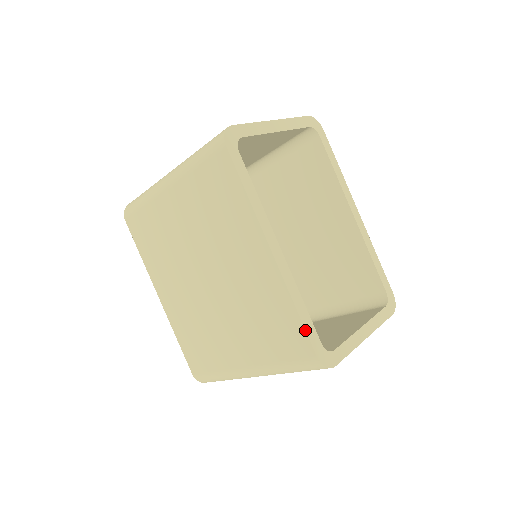
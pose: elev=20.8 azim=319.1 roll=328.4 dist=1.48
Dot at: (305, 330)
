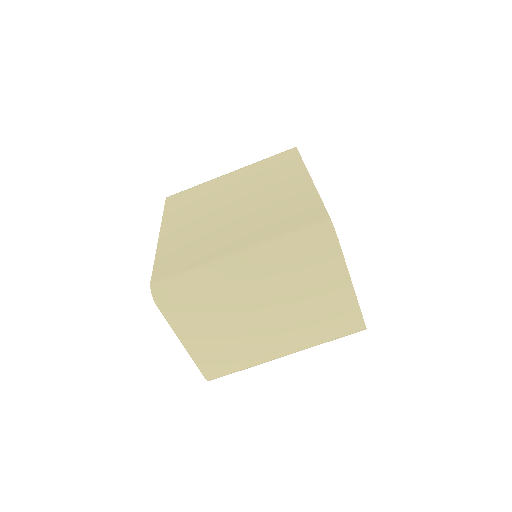
Dot at: occluded
